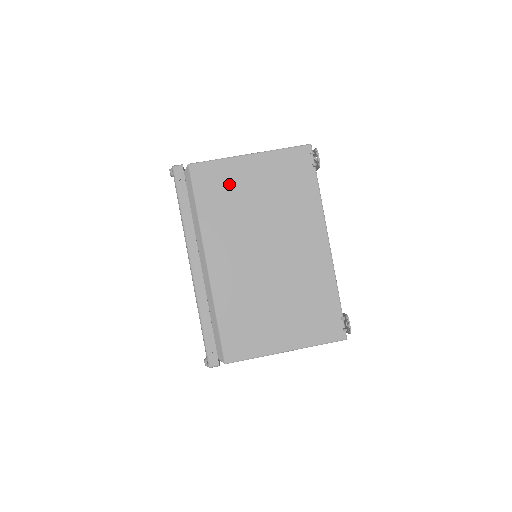
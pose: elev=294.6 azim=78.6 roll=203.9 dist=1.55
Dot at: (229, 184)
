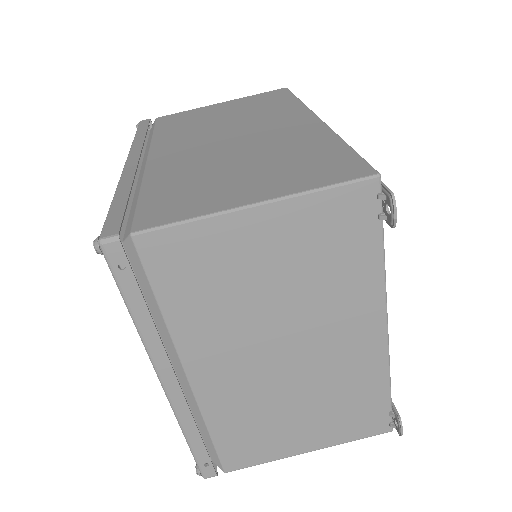
Dot at: (216, 262)
